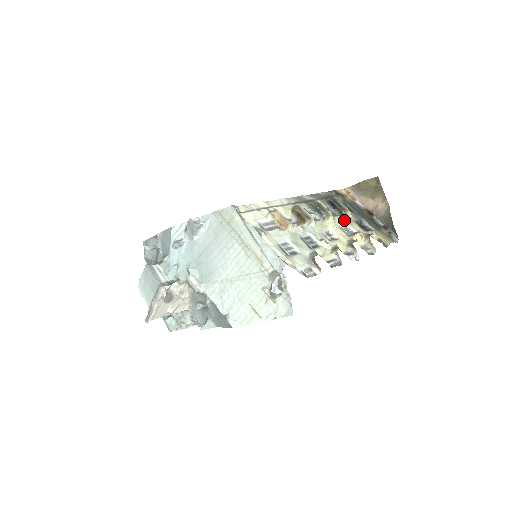
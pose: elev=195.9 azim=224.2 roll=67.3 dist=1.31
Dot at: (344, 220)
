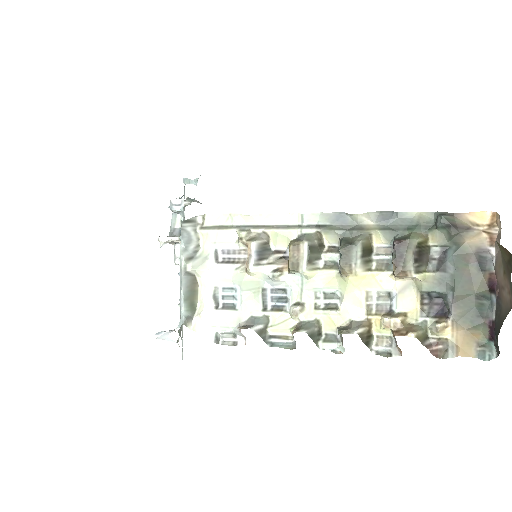
Dot at: (396, 282)
